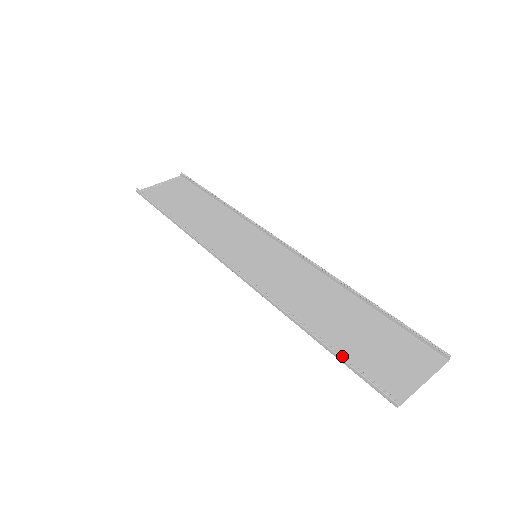
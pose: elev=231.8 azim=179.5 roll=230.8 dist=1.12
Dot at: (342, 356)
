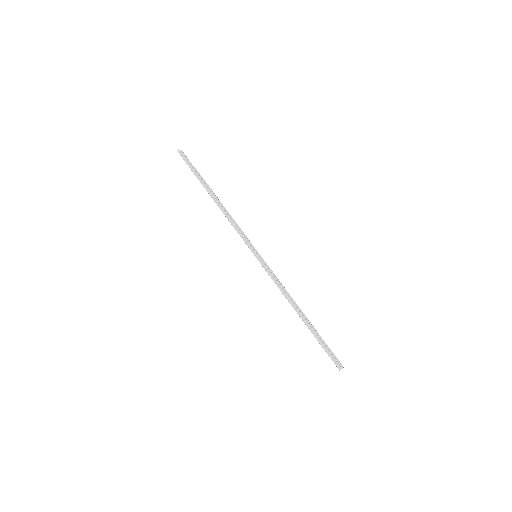
Dot at: occluded
